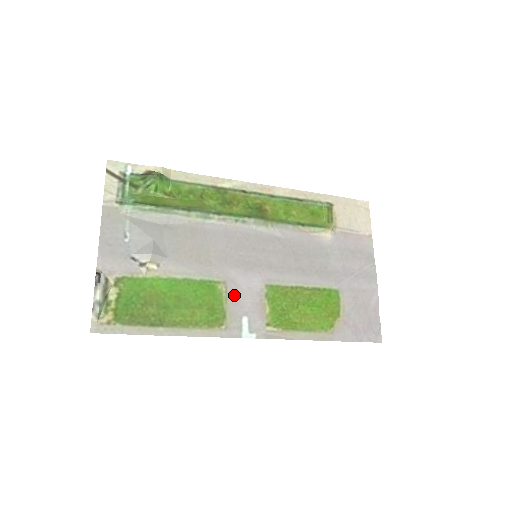
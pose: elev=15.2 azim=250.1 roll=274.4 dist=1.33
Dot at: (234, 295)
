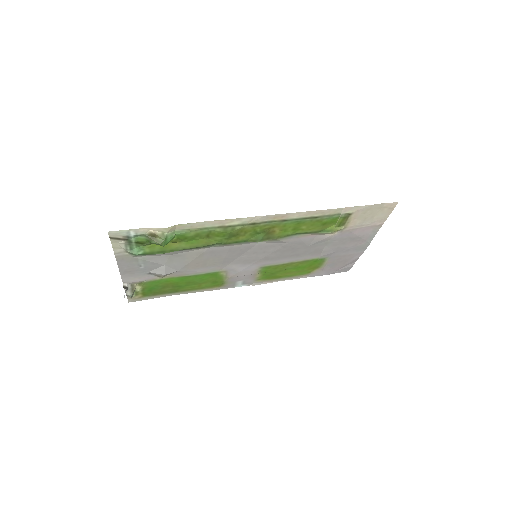
Dot at: (233, 276)
